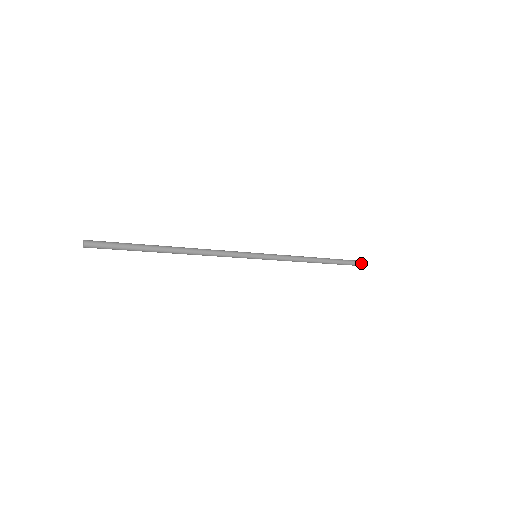
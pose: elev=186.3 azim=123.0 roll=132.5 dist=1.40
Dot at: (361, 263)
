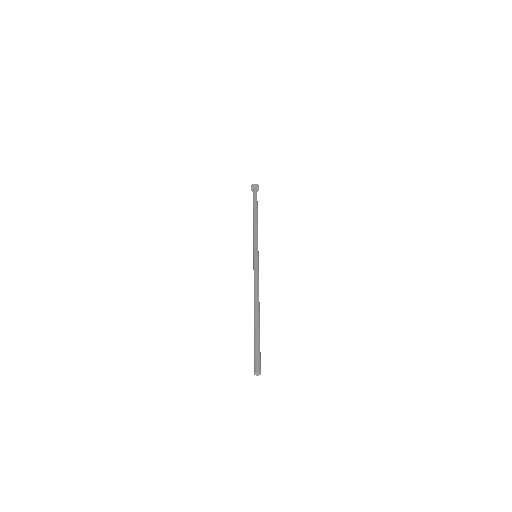
Dot at: (256, 188)
